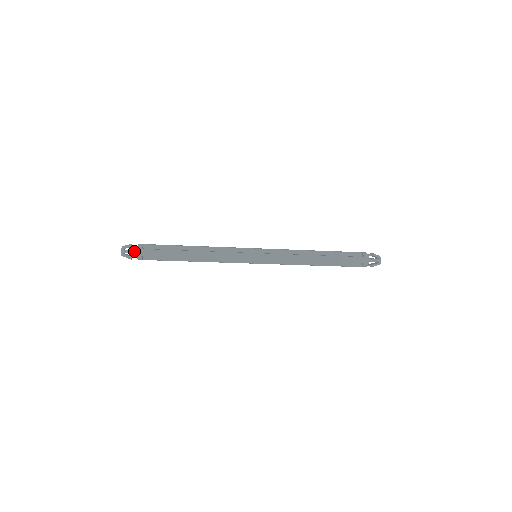
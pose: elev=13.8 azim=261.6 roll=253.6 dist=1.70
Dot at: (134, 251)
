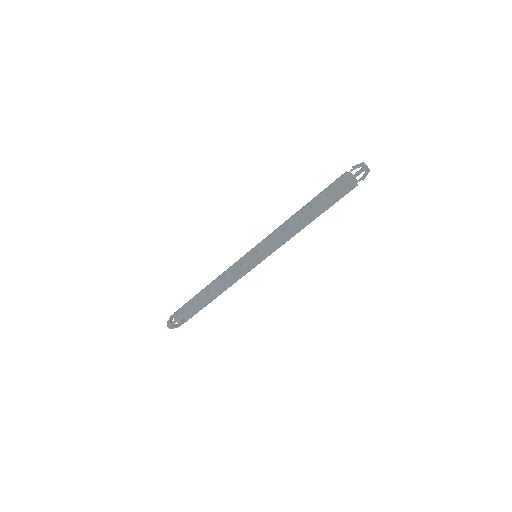
Dot at: (174, 321)
